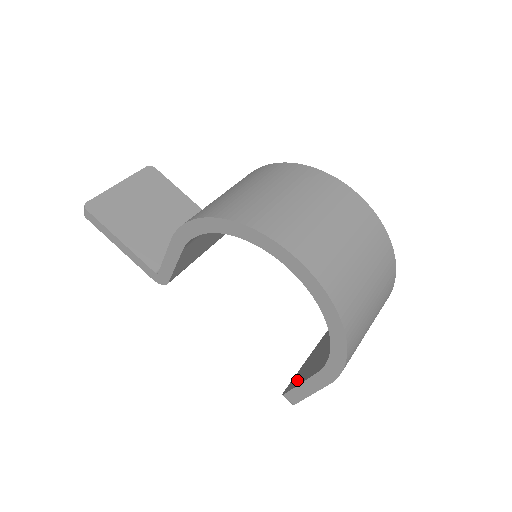
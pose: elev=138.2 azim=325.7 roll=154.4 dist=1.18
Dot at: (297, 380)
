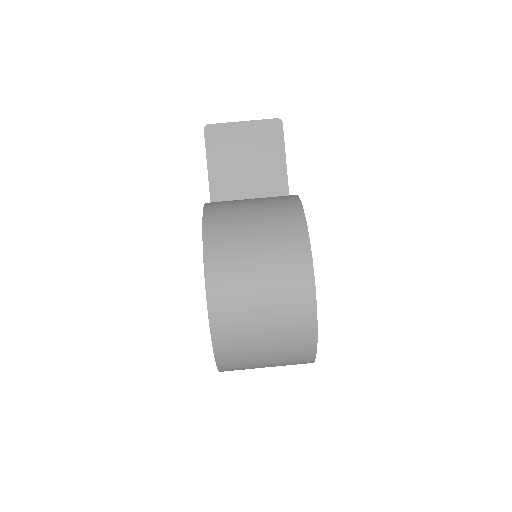
Dot at: occluded
